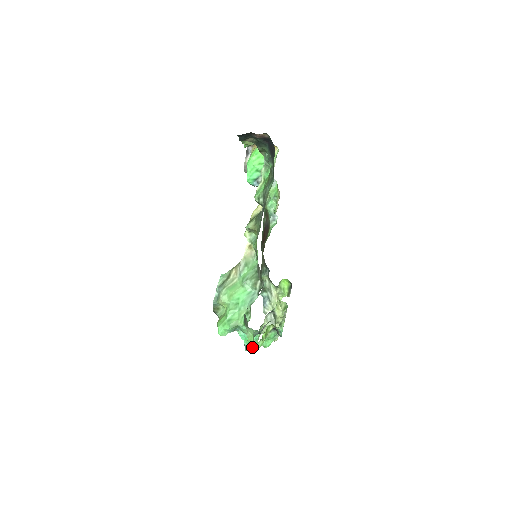
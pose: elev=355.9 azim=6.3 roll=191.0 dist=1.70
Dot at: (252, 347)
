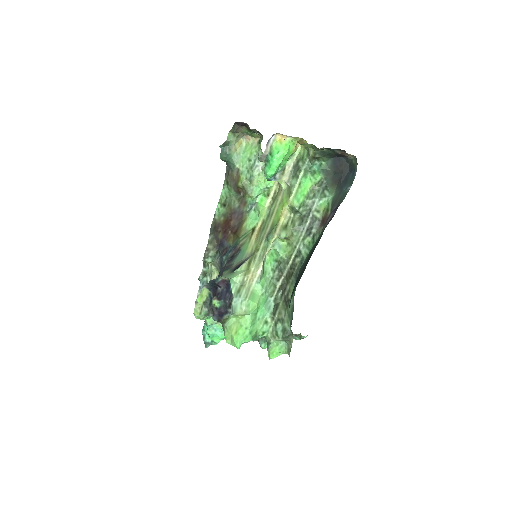
Dot at: (275, 356)
